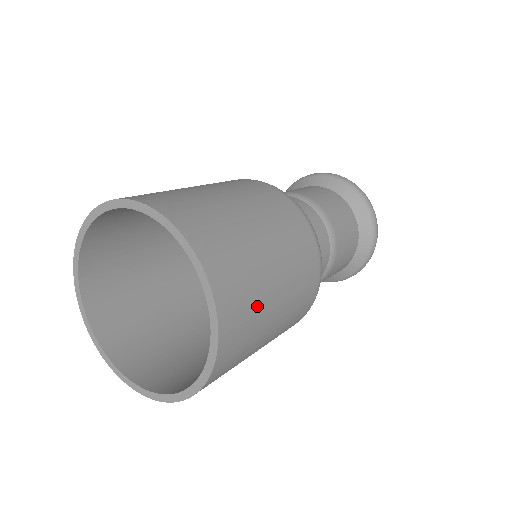
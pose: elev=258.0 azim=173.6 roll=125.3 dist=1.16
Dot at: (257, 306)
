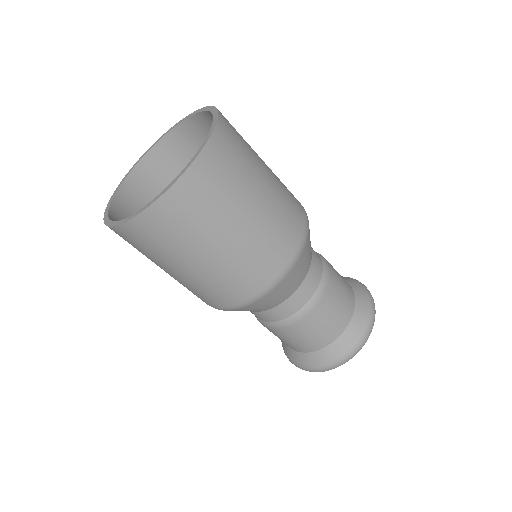
Dot at: (243, 170)
